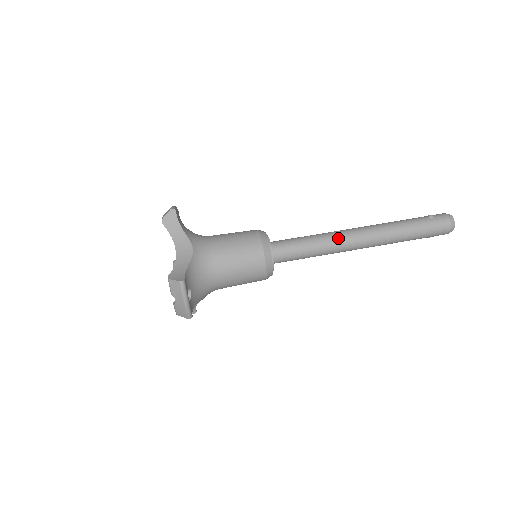
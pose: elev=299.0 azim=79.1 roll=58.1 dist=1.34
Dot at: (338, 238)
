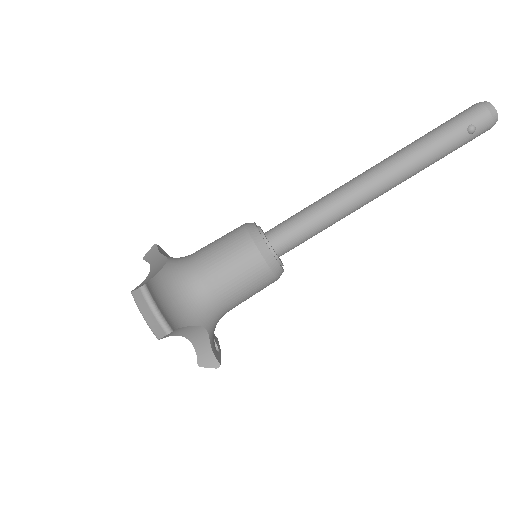
Dot at: (355, 210)
